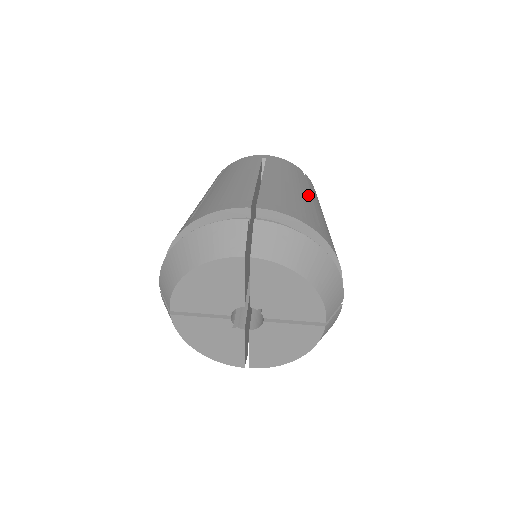
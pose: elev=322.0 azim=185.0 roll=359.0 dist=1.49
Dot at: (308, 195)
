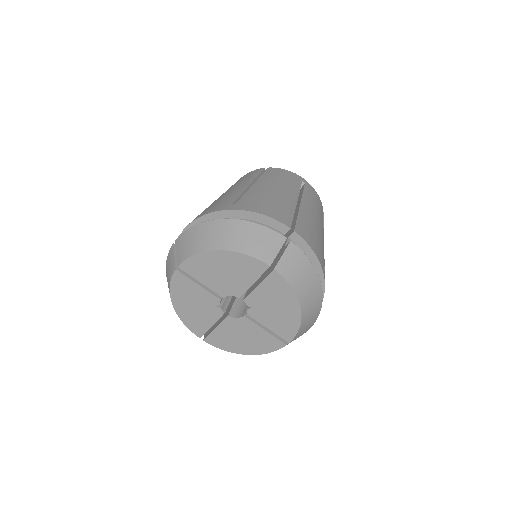
Dot at: (323, 235)
